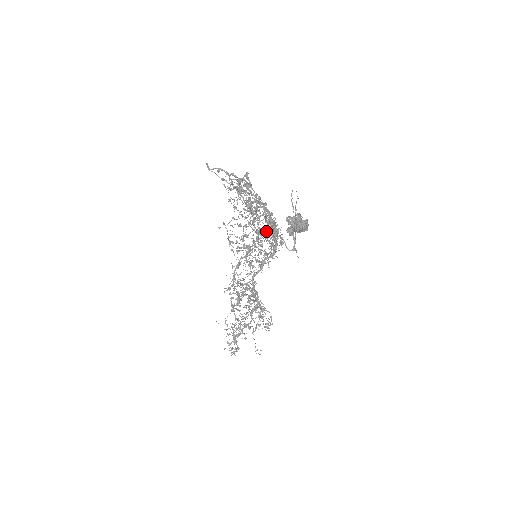
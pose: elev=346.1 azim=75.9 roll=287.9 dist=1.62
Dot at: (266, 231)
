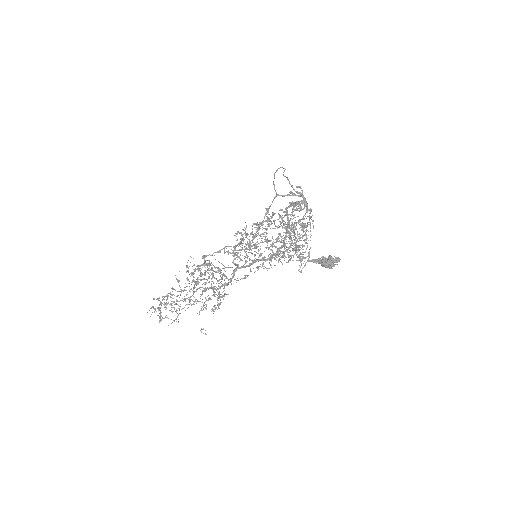
Dot at: occluded
